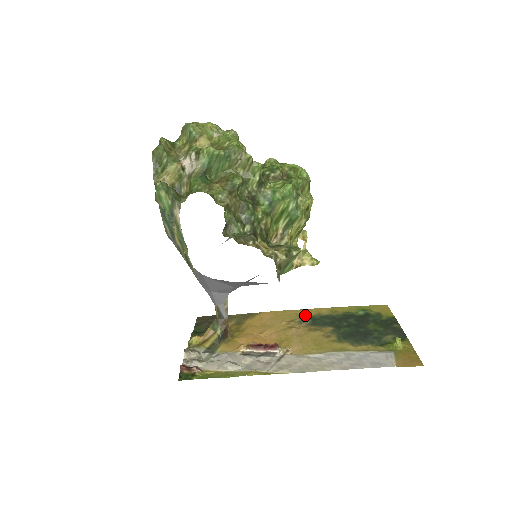
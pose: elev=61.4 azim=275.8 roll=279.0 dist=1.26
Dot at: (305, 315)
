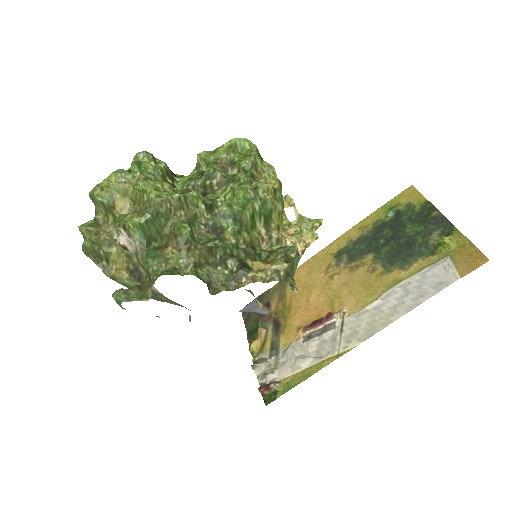
Dot at: (337, 250)
